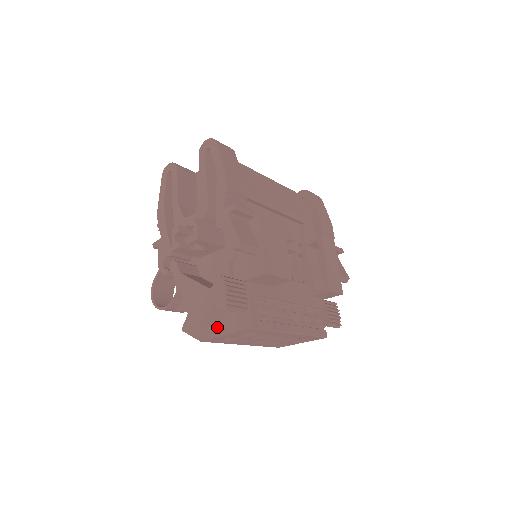
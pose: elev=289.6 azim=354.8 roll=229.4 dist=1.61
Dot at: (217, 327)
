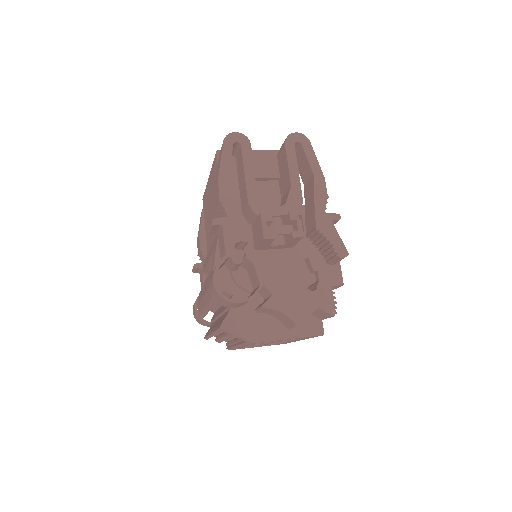
Dot at: (277, 329)
